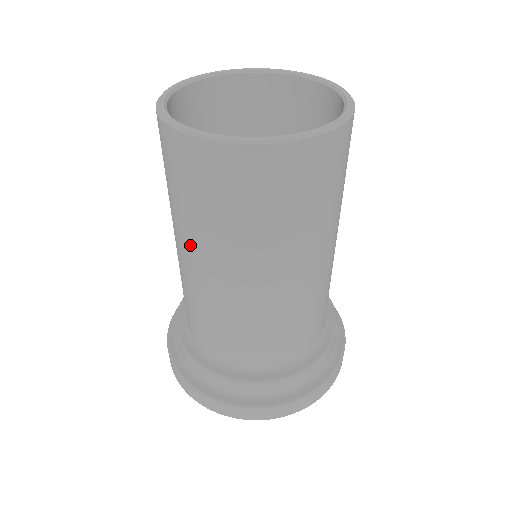
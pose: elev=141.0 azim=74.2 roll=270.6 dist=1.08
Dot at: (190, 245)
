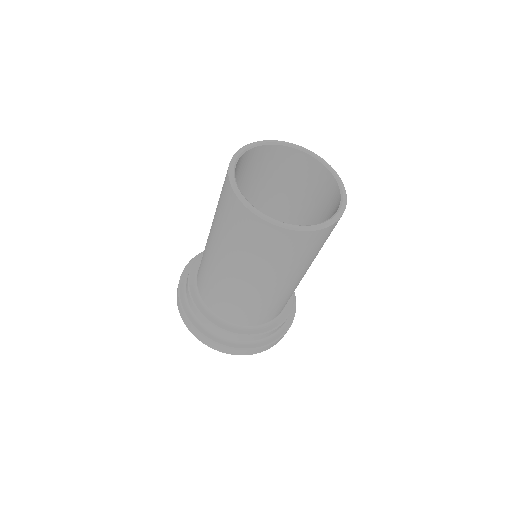
Dot at: (214, 236)
